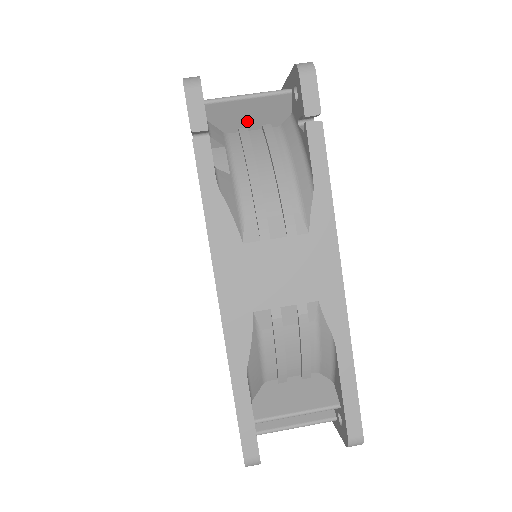
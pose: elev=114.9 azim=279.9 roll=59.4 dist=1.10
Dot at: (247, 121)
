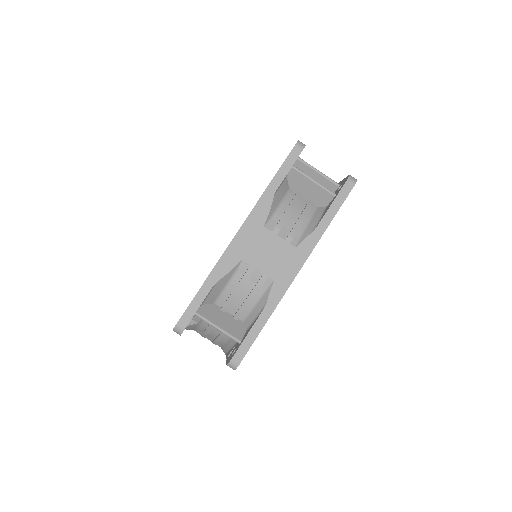
Dot at: (222, 318)
